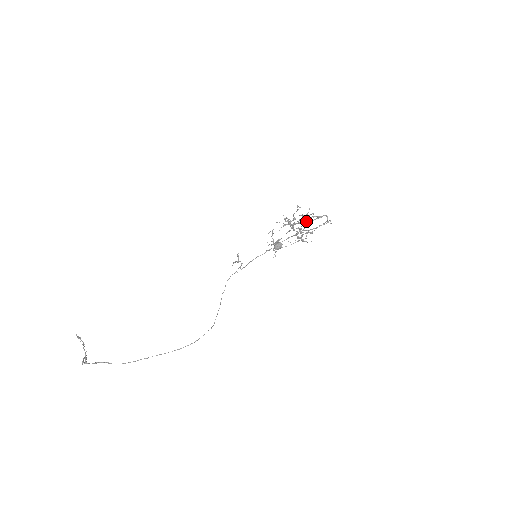
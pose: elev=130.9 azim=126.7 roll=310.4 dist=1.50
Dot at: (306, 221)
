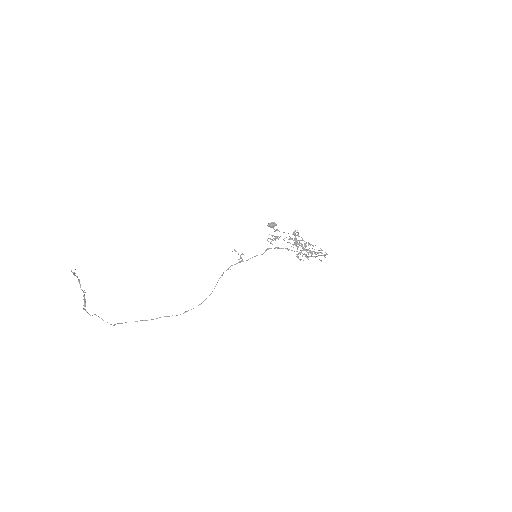
Dot at: (310, 250)
